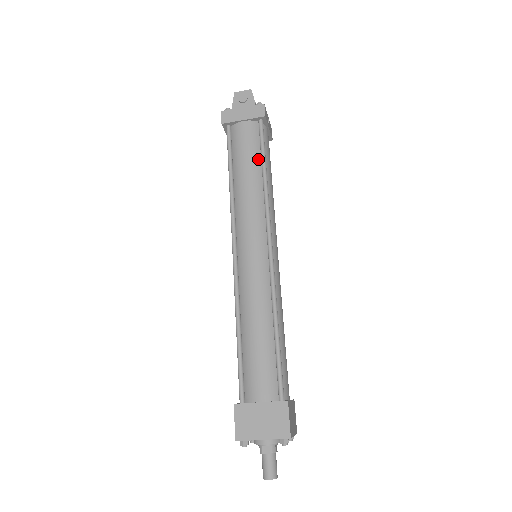
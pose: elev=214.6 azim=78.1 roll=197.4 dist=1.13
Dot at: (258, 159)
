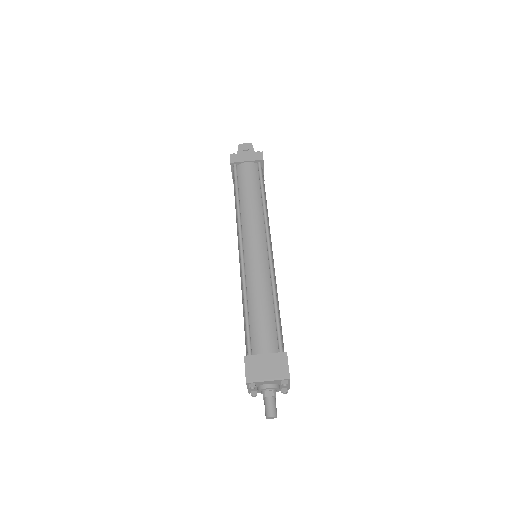
Dot at: (258, 188)
